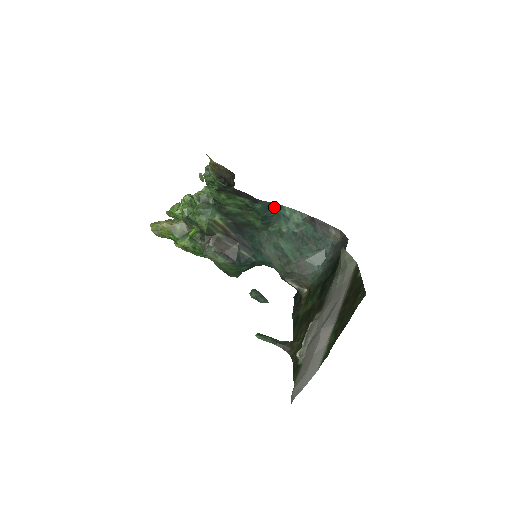
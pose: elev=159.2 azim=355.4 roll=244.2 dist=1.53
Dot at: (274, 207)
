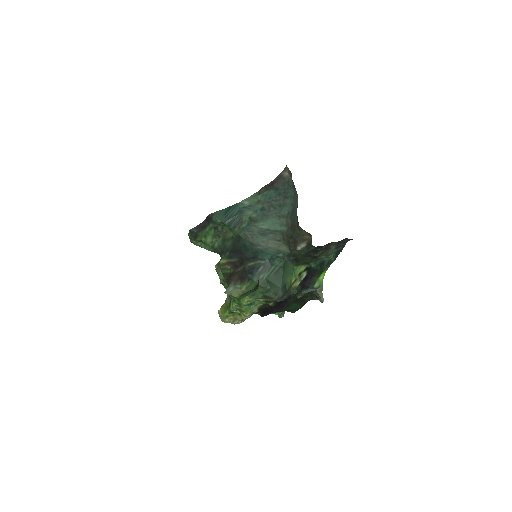
Dot at: (231, 209)
